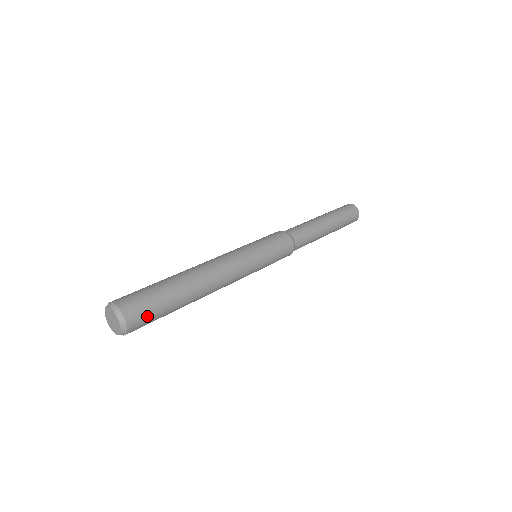
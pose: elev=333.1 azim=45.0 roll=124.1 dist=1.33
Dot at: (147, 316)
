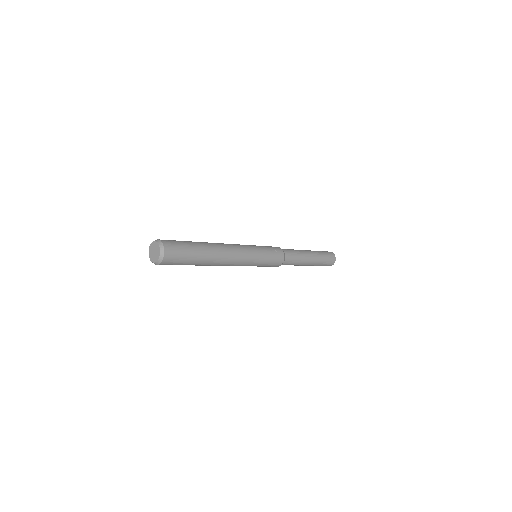
Dot at: (176, 243)
